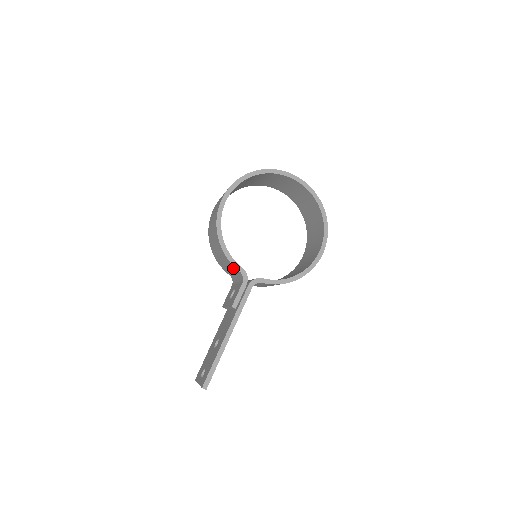
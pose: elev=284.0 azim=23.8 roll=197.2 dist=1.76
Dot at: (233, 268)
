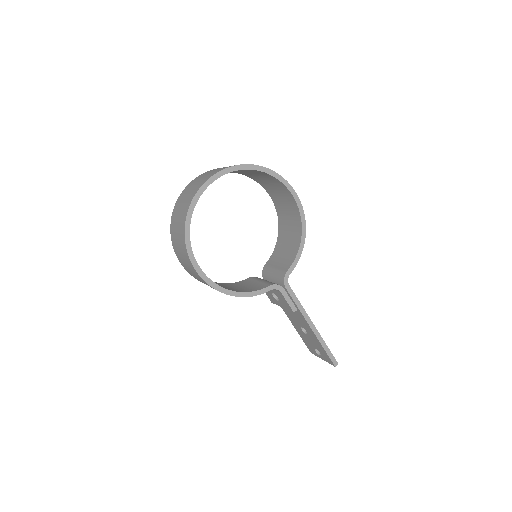
Dot at: occluded
